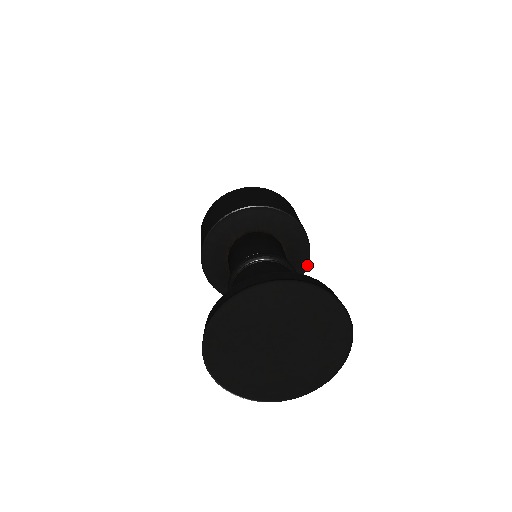
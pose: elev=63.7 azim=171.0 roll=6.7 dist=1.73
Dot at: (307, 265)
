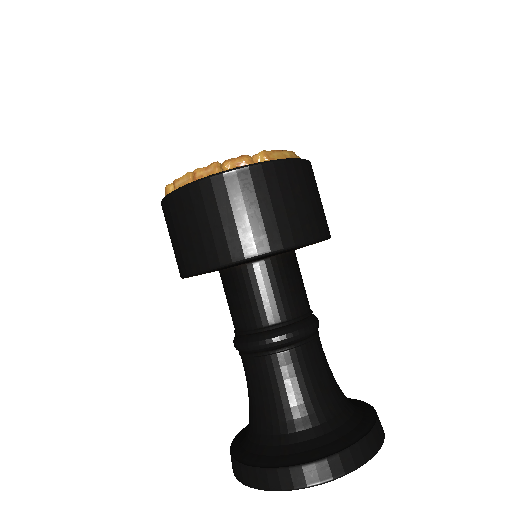
Dot at: occluded
